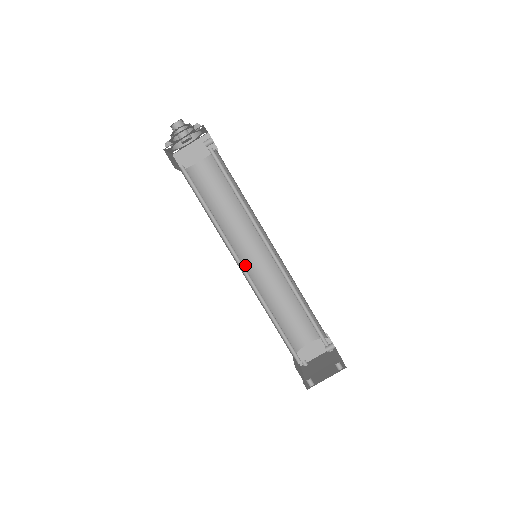
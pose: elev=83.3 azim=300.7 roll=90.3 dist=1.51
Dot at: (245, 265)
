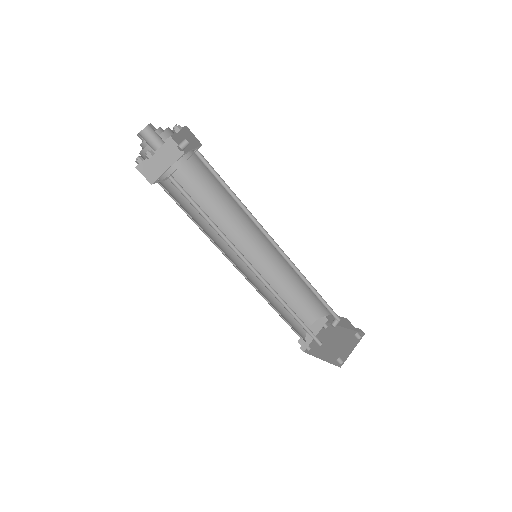
Dot at: (242, 269)
